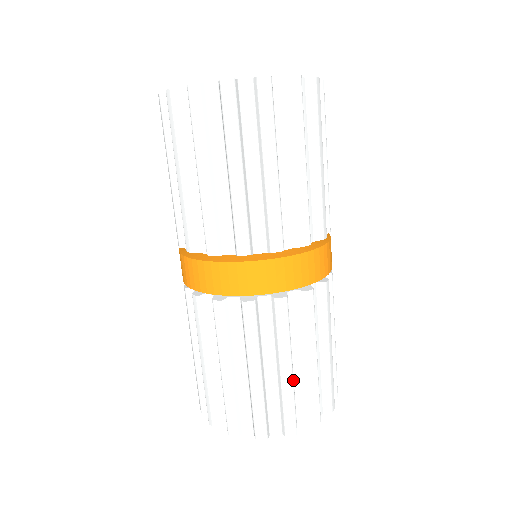
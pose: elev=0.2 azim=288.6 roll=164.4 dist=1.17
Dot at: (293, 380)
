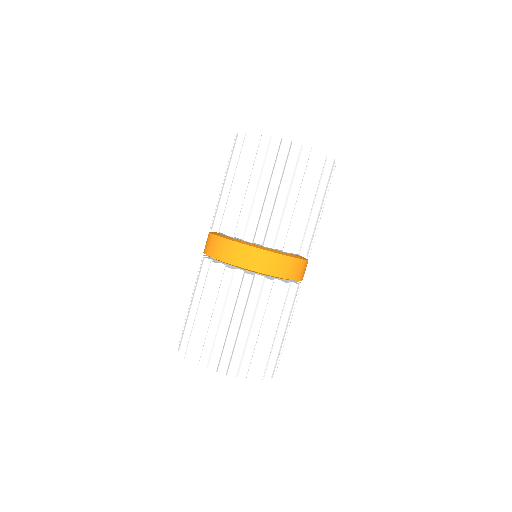
Dot at: (283, 339)
